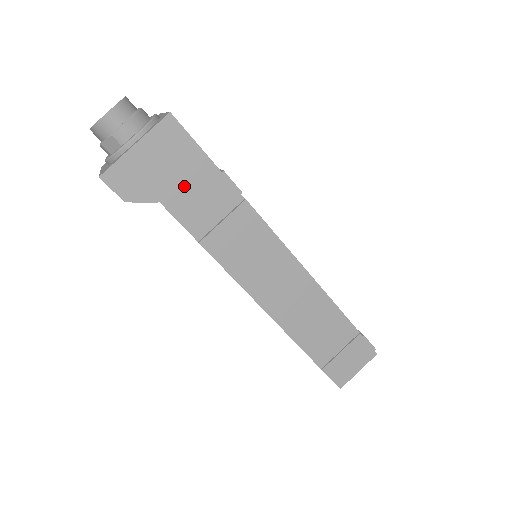
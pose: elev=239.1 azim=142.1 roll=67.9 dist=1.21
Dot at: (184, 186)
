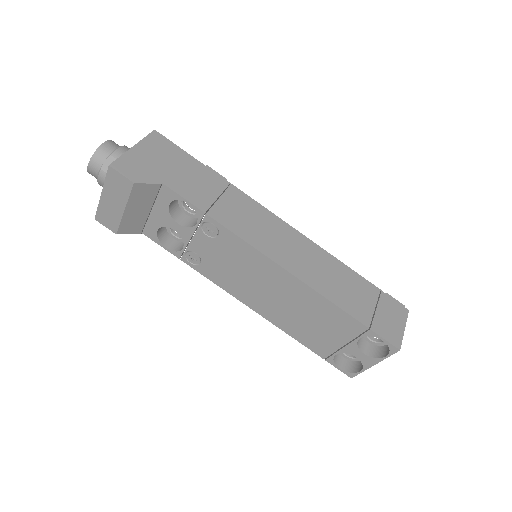
Dot at: (180, 174)
